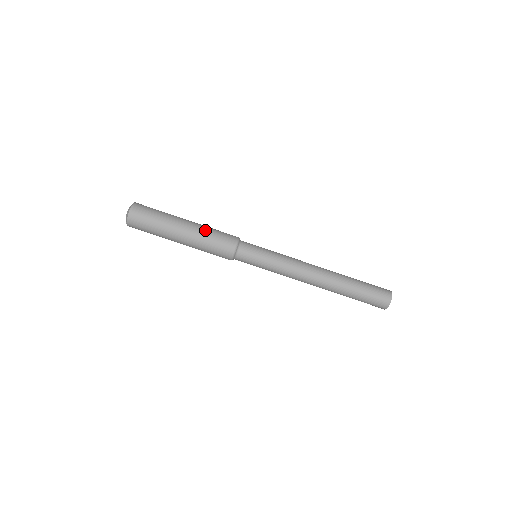
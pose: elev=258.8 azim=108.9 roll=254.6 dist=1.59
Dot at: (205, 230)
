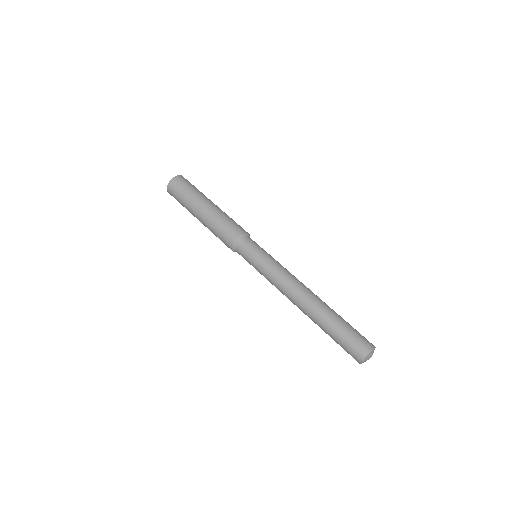
Dot at: (219, 216)
